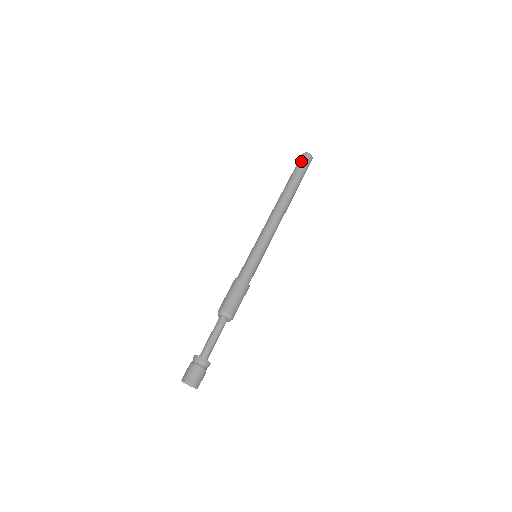
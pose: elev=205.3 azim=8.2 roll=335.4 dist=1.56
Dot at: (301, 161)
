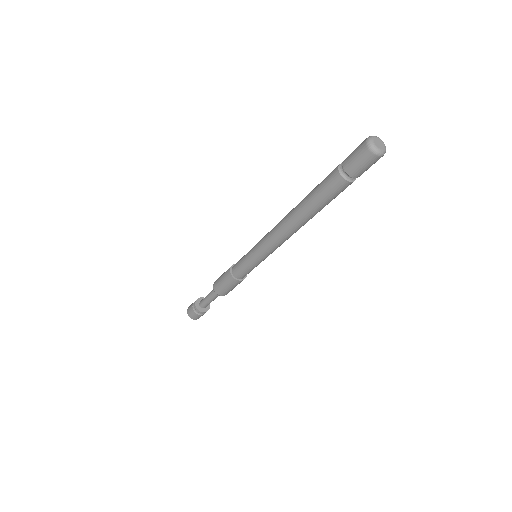
Dot at: (350, 159)
